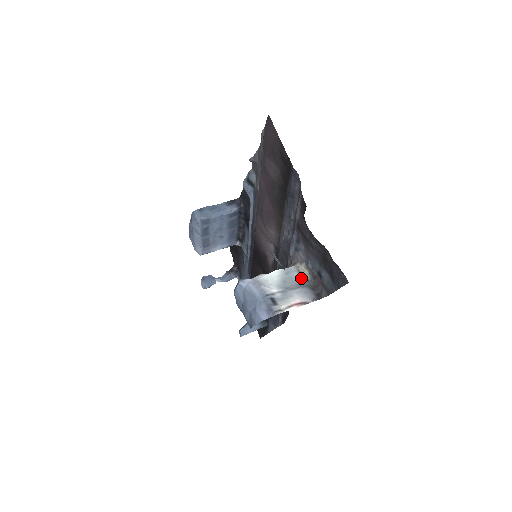
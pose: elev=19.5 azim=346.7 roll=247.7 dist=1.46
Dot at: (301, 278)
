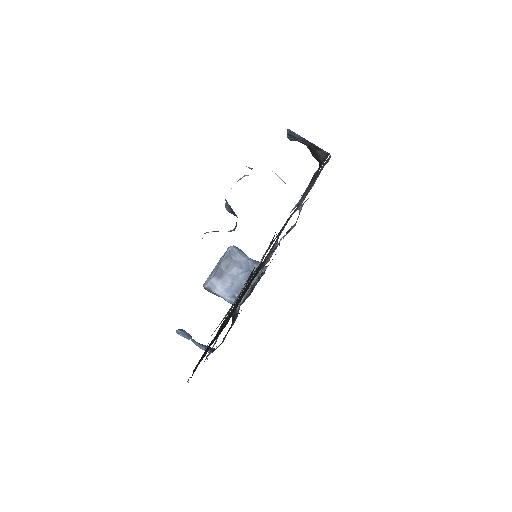
Dot at: occluded
